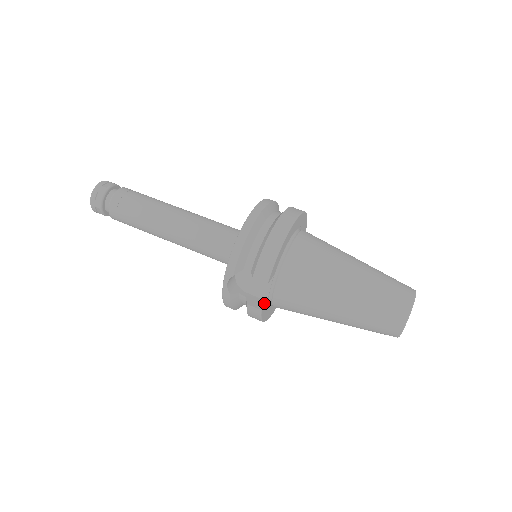
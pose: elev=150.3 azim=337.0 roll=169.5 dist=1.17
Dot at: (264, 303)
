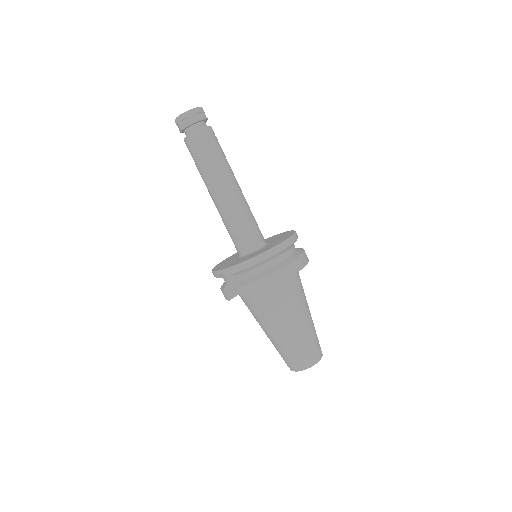
Dot at: (234, 296)
